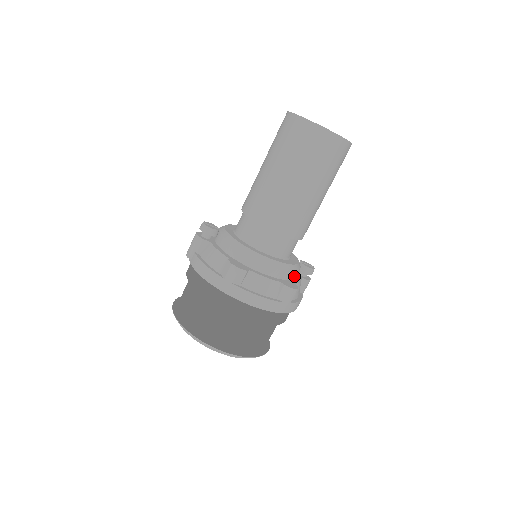
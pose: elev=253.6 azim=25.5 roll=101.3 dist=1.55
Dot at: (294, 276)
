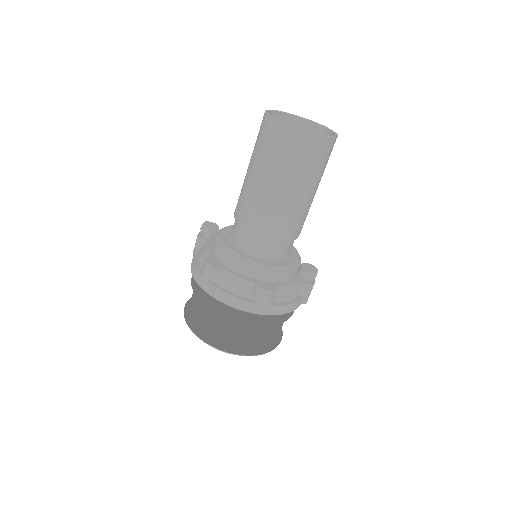
Dot at: (281, 278)
